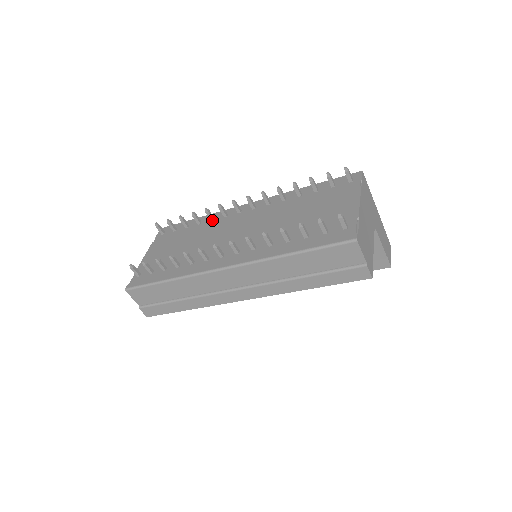
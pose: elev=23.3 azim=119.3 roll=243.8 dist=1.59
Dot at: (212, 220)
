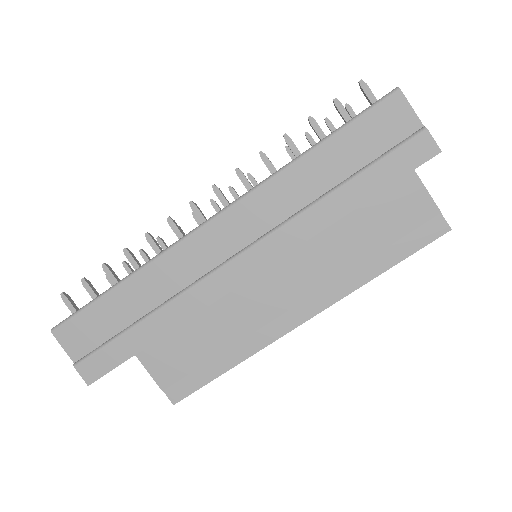
Dot at: occluded
